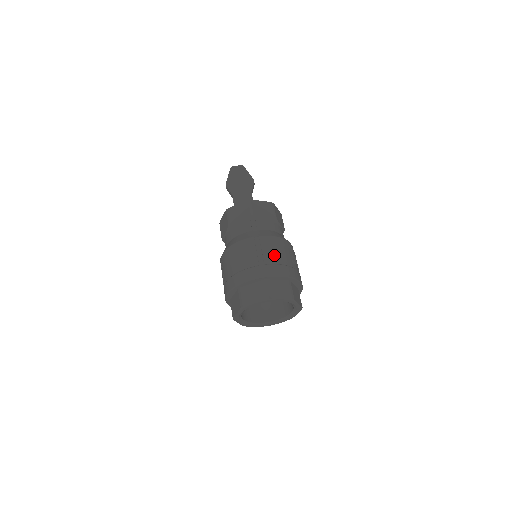
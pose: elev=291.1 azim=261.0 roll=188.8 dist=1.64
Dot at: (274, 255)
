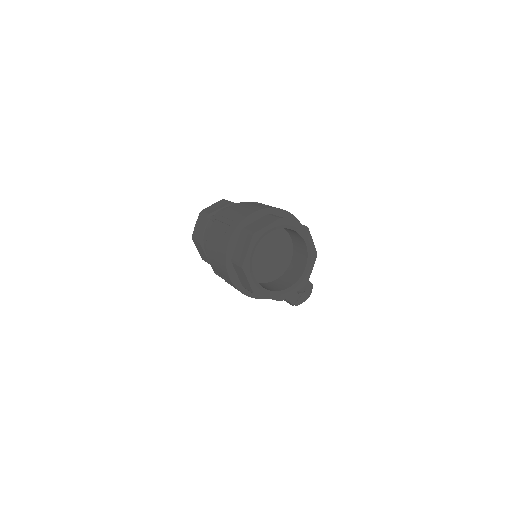
Dot at: (239, 211)
